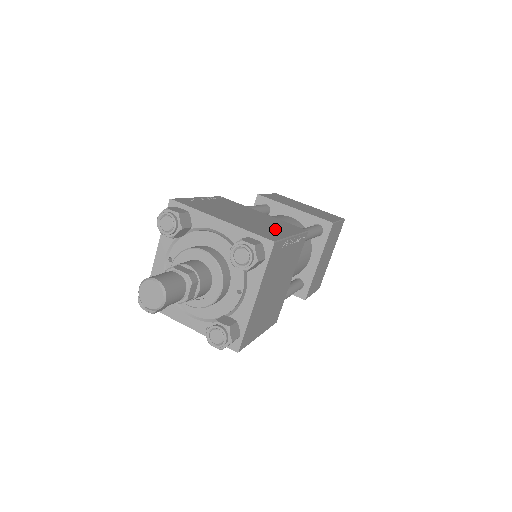
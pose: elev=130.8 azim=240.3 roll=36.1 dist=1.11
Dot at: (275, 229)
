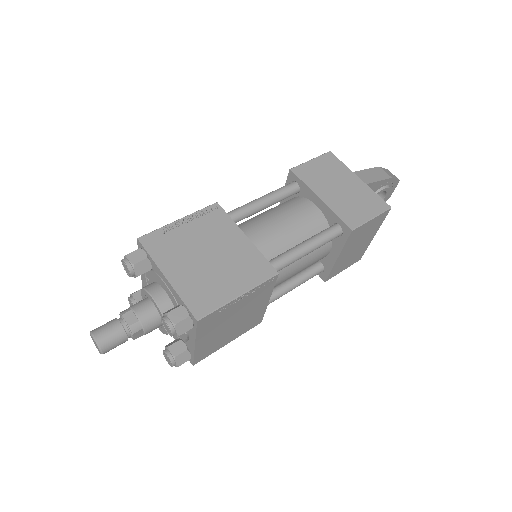
Dot at: (226, 284)
